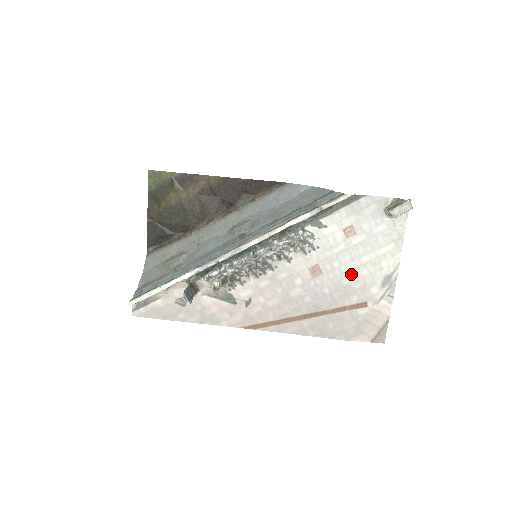
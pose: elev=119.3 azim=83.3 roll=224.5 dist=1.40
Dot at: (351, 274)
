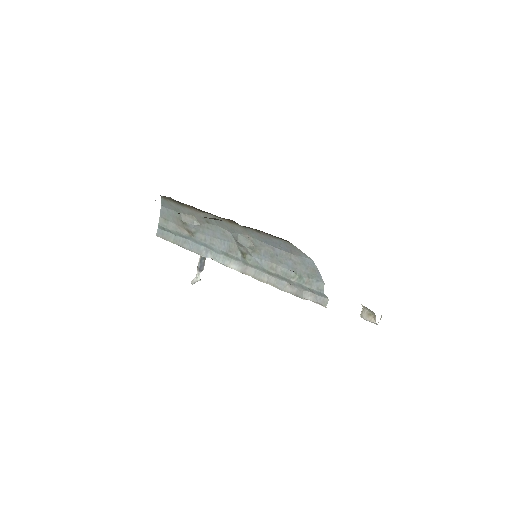
Dot at: occluded
